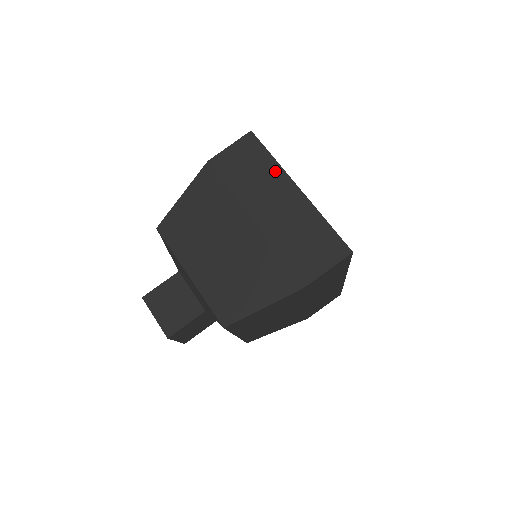
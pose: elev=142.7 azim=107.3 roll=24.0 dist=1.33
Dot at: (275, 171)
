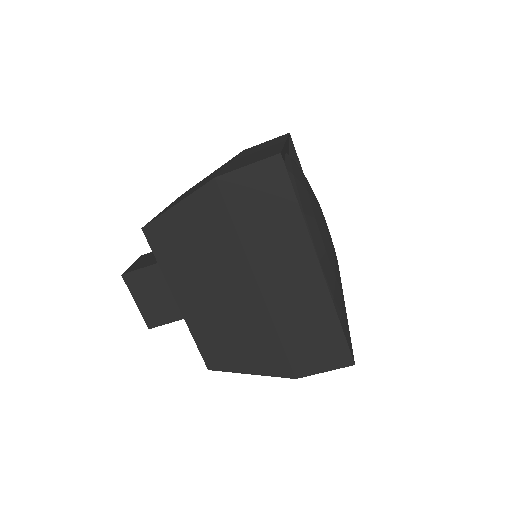
Dot at: (280, 140)
